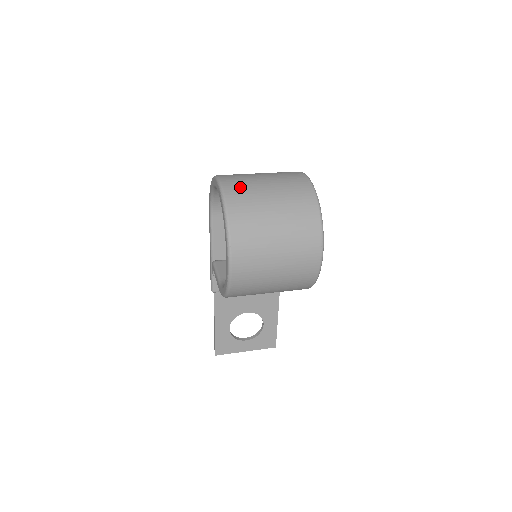
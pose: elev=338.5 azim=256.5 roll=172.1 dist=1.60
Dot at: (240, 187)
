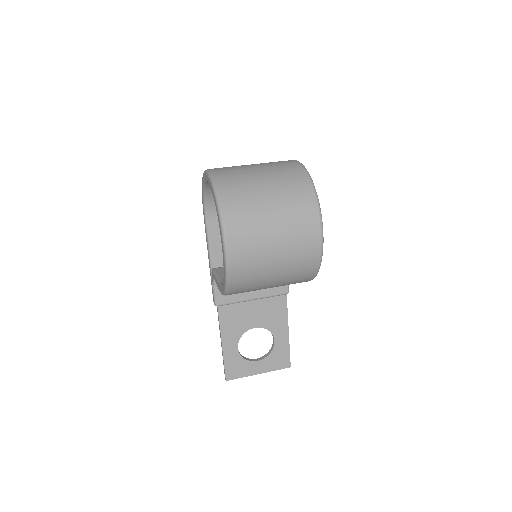
Dot at: (229, 173)
